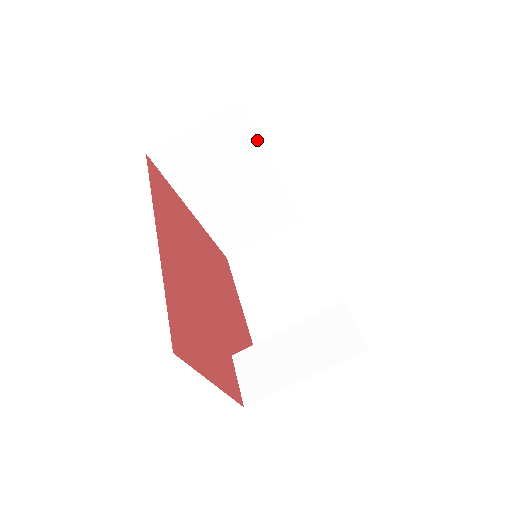
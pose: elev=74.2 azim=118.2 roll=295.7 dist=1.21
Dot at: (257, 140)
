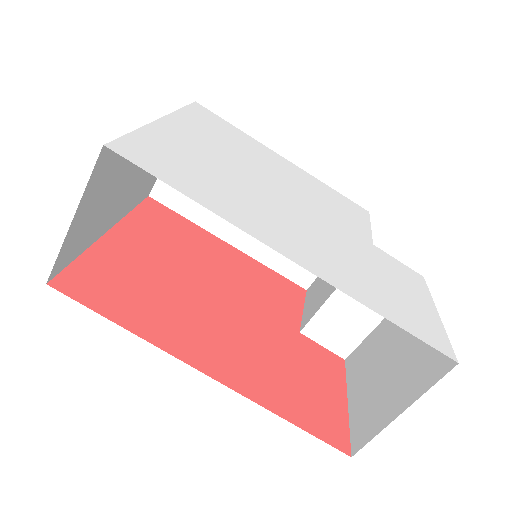
Dot at: occluded
